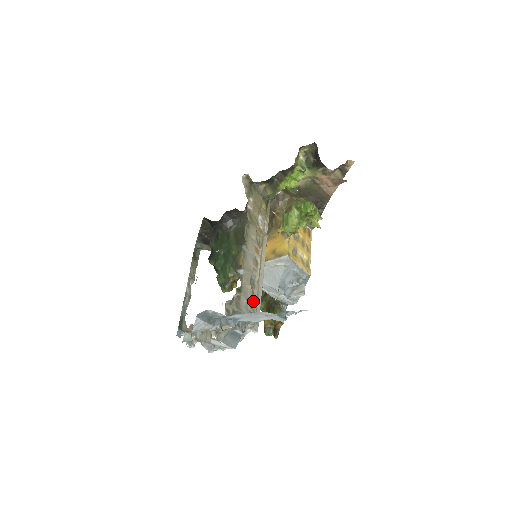
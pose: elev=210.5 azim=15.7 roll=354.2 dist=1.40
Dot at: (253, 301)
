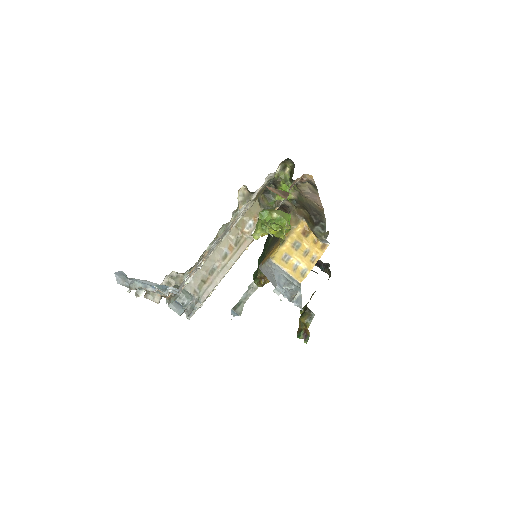
Dot at: (204, 284)
